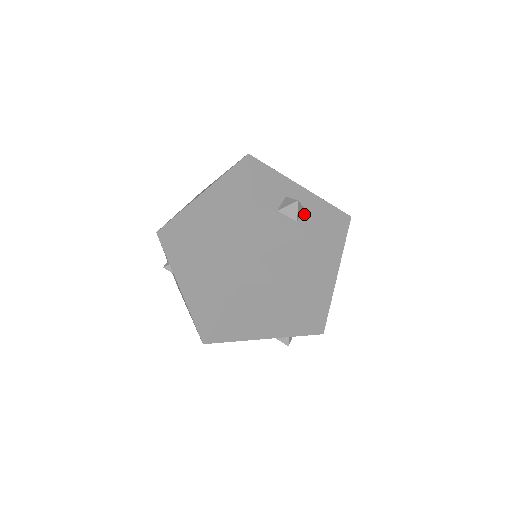
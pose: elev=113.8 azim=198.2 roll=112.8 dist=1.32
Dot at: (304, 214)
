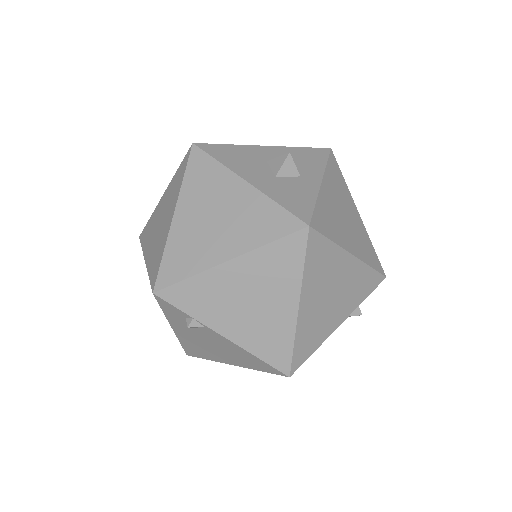
Dot at: (298, 167)
